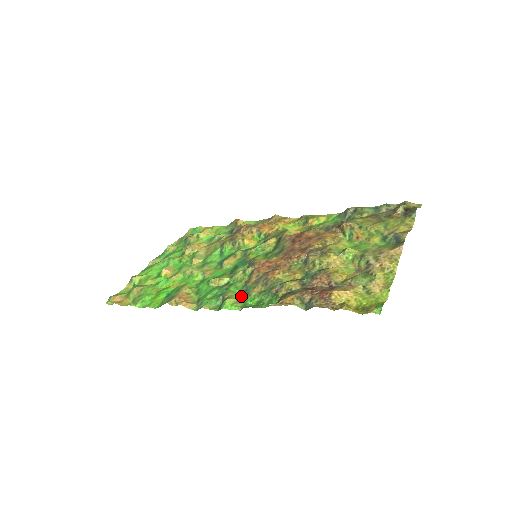
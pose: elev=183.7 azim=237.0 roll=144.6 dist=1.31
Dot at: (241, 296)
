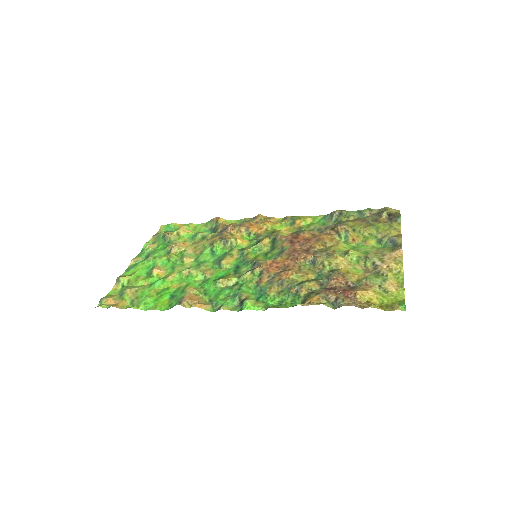
Dot at: (258, 296)
